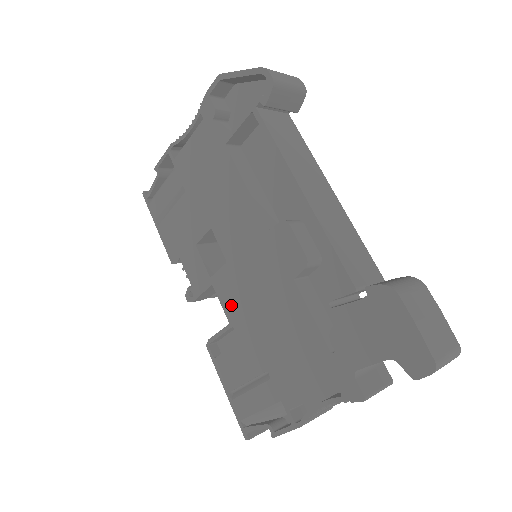
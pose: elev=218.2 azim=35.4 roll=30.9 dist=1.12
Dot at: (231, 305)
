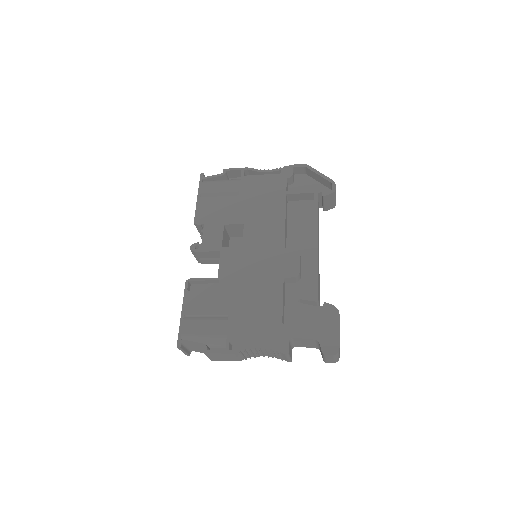
Dot at: (227, 269)
